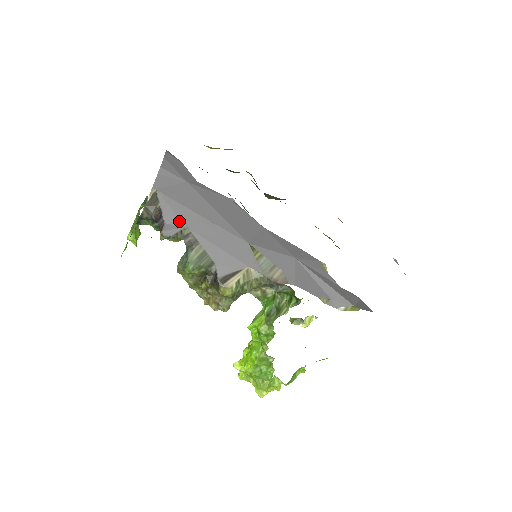
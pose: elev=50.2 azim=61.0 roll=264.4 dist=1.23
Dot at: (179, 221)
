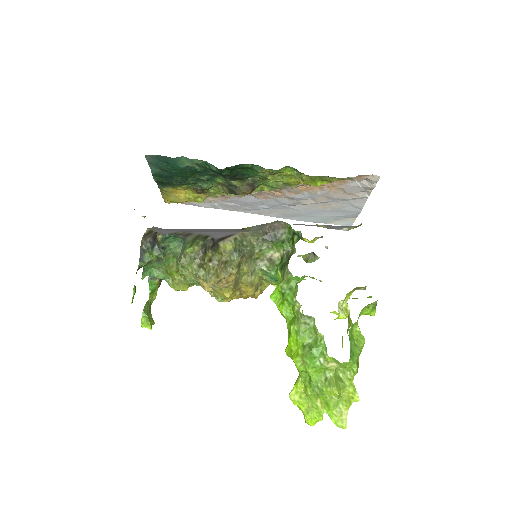
Dot at: occluded
